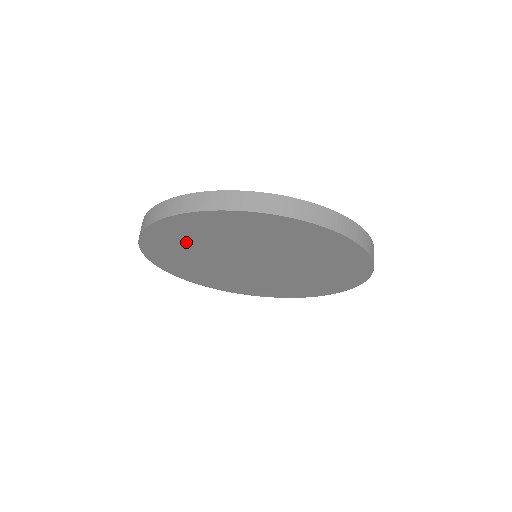
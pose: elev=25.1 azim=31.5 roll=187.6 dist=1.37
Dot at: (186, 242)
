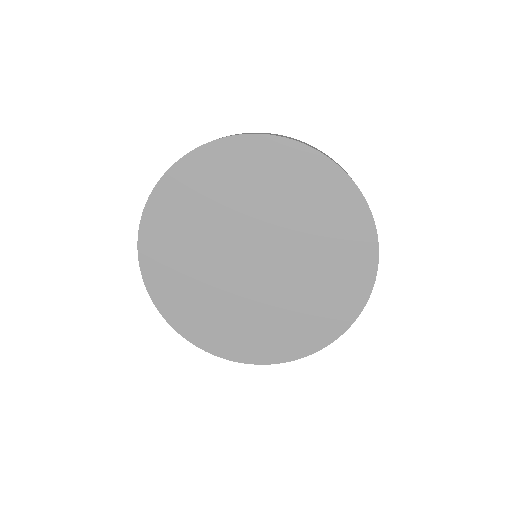
Dot at: (184, 222)
